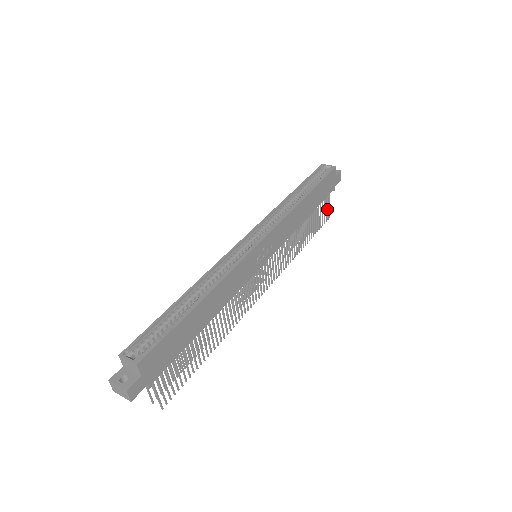
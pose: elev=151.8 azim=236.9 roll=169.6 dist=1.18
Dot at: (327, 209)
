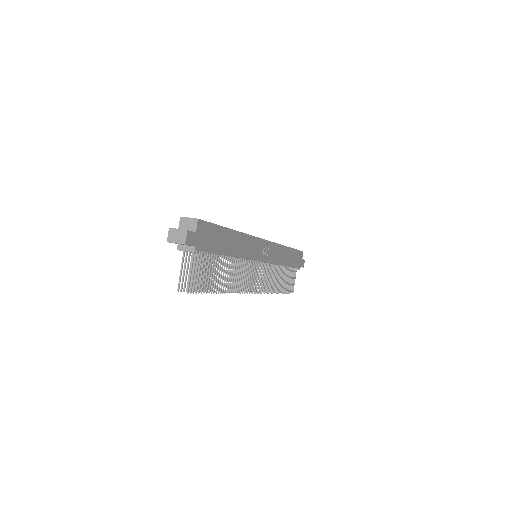
Dot at: (293, 283)
